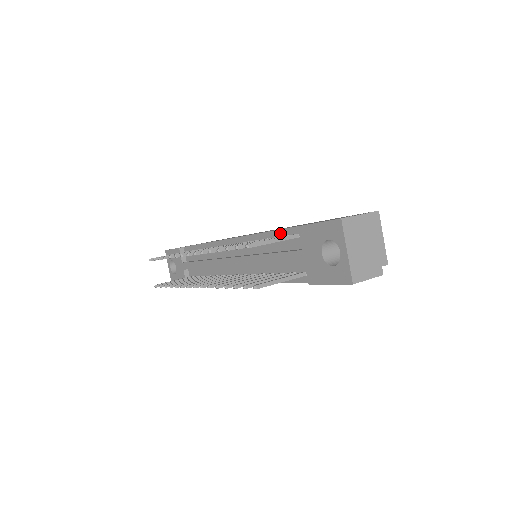
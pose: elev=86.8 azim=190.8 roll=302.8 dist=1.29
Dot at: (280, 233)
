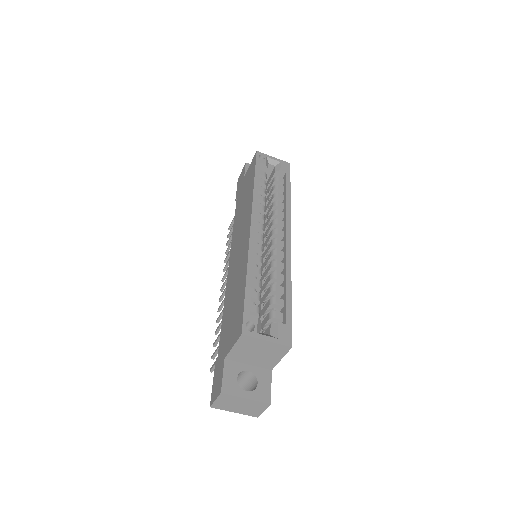
Dot at: occluded
